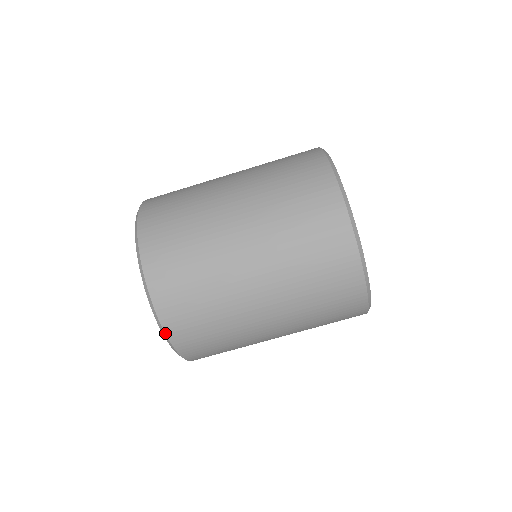
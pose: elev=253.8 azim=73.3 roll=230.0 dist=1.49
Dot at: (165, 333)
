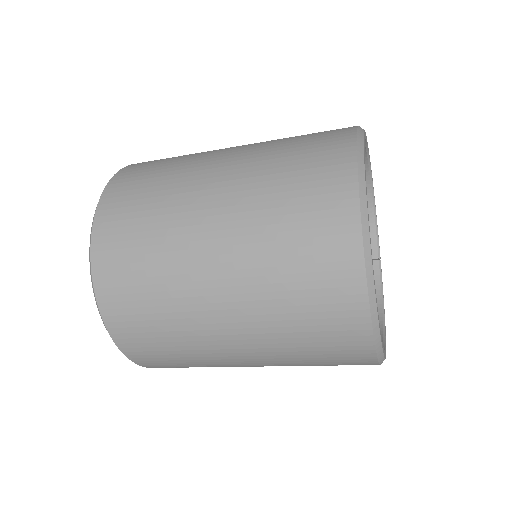
Dot at: (121, 351)
